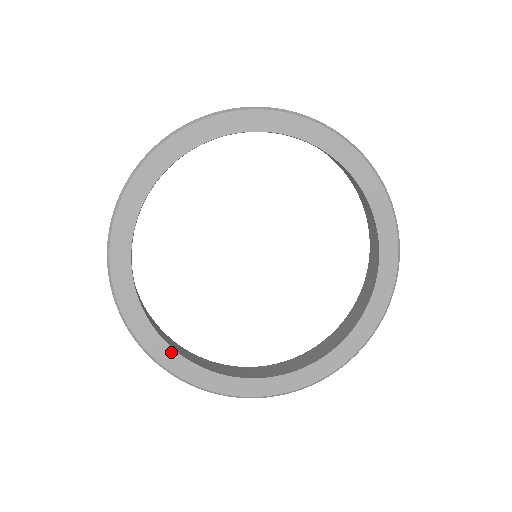
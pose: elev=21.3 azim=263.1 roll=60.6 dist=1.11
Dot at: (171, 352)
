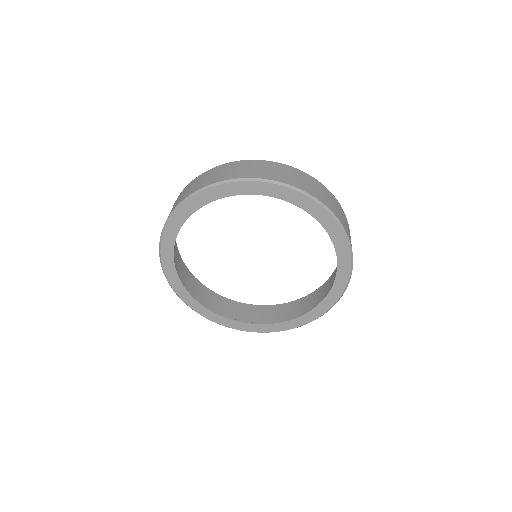
Dot at: (240, 324)
